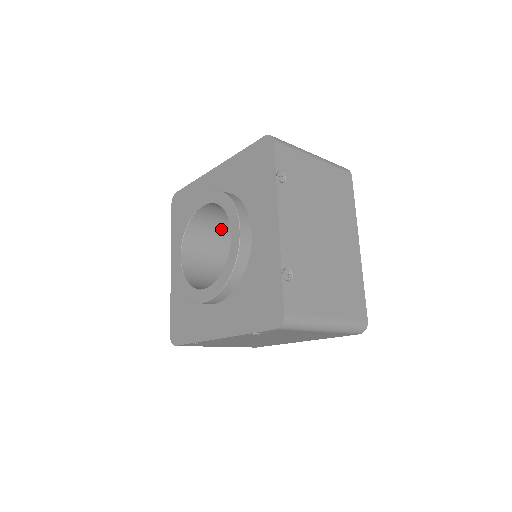
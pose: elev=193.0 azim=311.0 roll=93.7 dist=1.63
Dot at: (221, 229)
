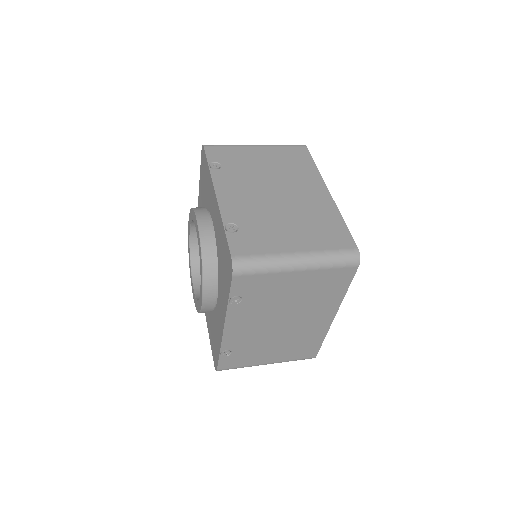
Dot at: occluded
